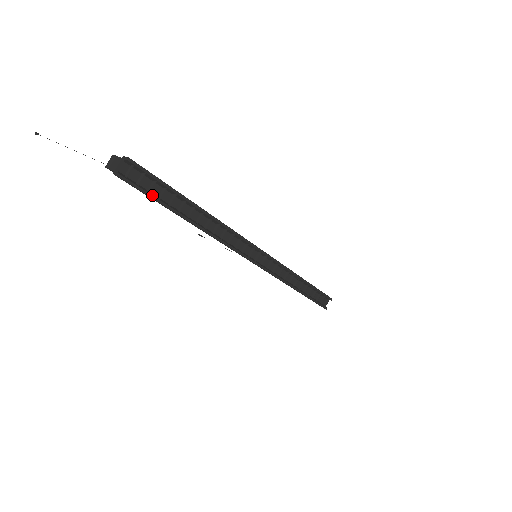
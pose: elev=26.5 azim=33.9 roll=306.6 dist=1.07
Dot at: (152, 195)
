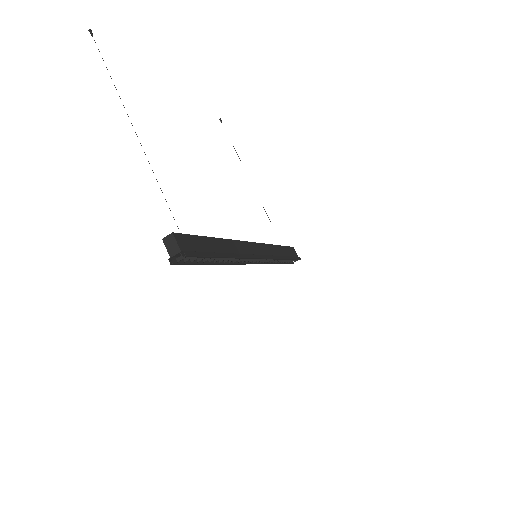
Dot at: (193, 263)
